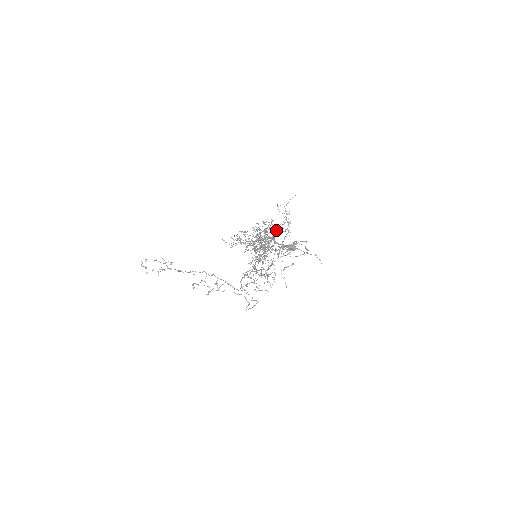
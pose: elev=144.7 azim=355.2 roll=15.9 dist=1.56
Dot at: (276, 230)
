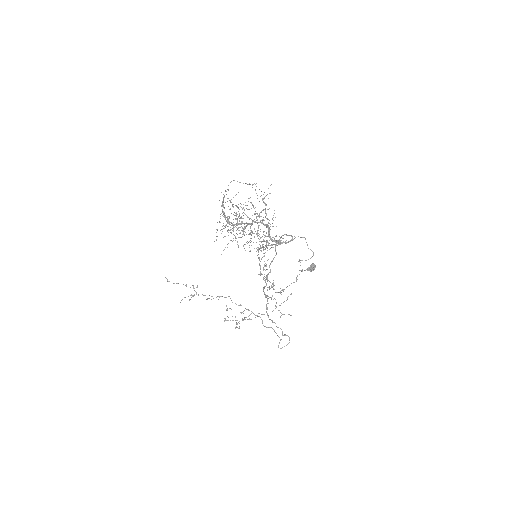
Dot at: (260, 216)
